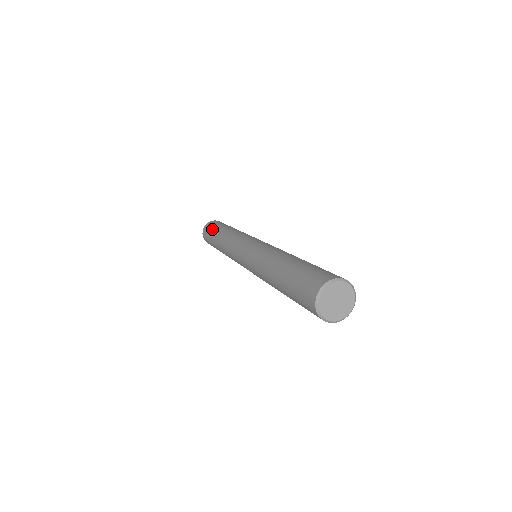
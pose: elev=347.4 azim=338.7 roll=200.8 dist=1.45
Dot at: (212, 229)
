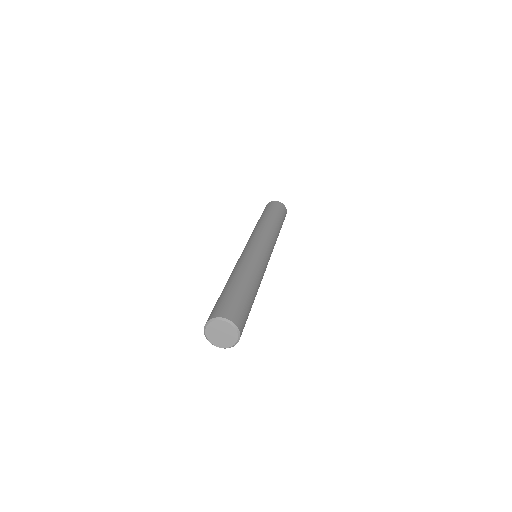
Dot at: occluded
